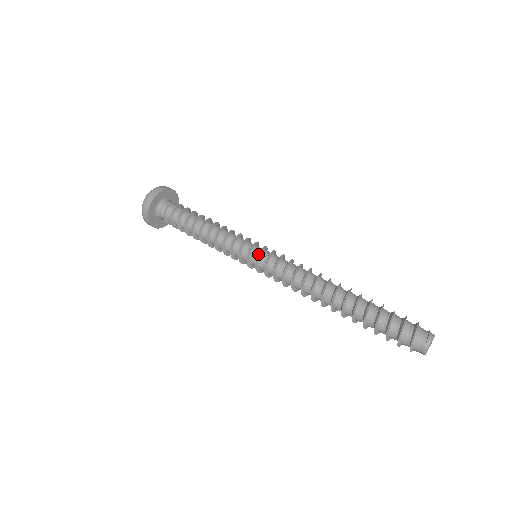
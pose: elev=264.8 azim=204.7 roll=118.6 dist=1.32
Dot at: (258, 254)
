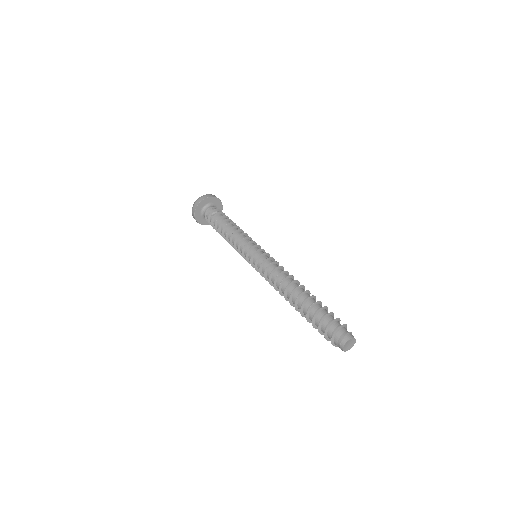
Dot at: (251, 264)
